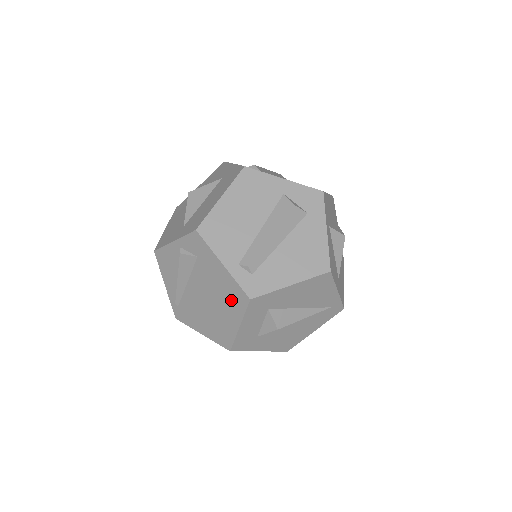
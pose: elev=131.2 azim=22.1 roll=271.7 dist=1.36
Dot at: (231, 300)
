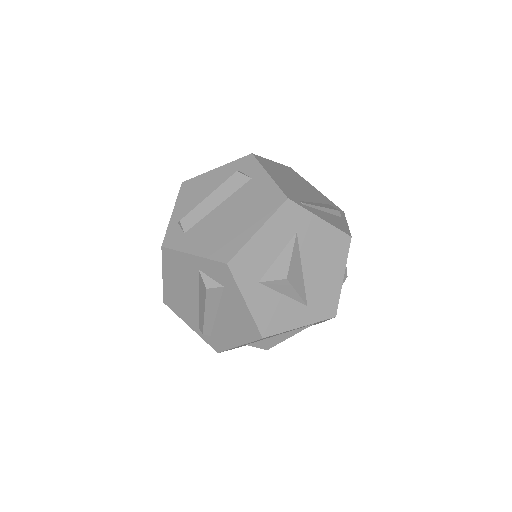
Dot at: occluded
